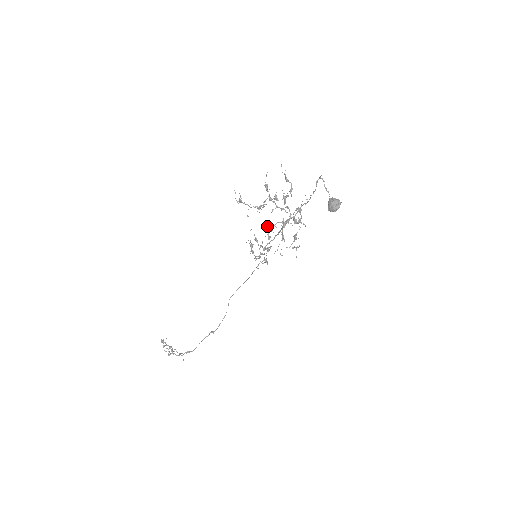
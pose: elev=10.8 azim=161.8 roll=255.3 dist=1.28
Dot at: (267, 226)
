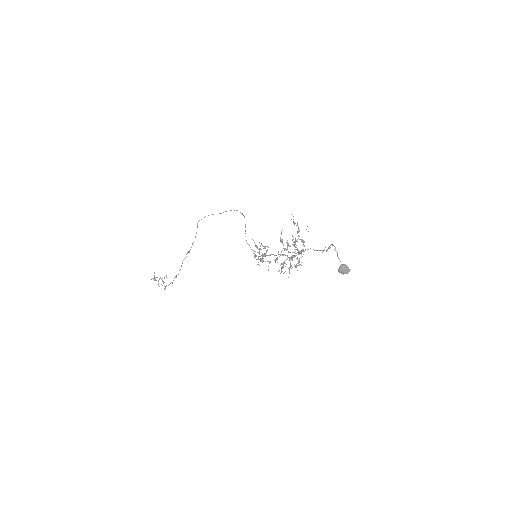
Dot at: occluded
